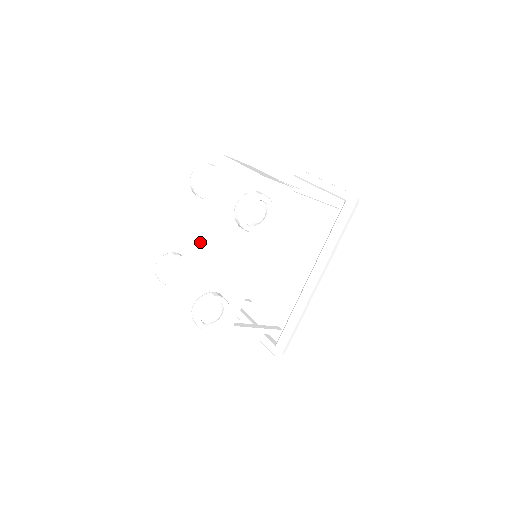
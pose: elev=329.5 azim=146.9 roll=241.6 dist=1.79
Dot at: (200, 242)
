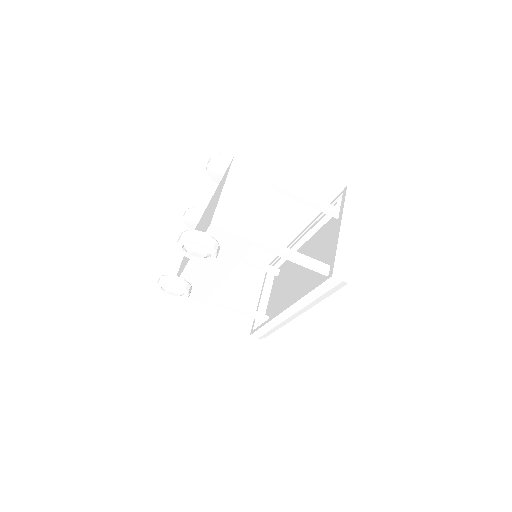
Dot at: (201, 222)
